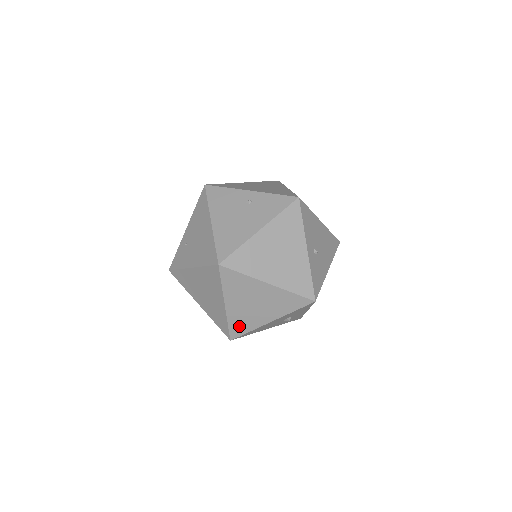
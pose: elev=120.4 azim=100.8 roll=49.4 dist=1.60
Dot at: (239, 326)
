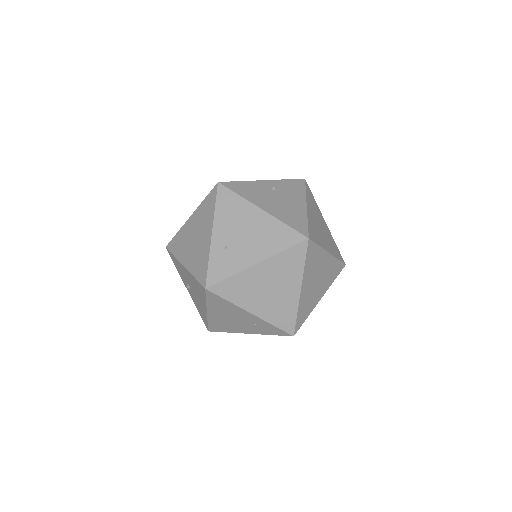
Dot at: (303, 314)
